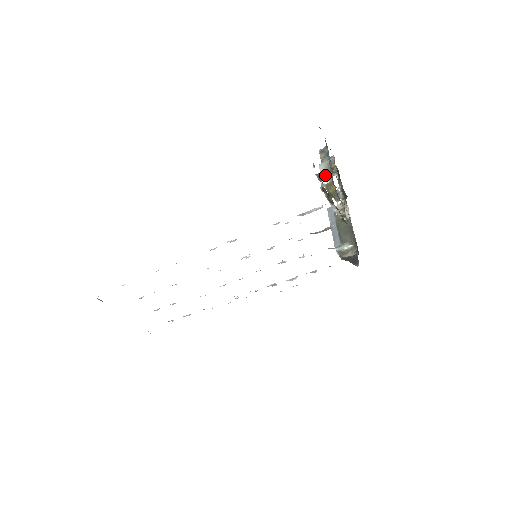
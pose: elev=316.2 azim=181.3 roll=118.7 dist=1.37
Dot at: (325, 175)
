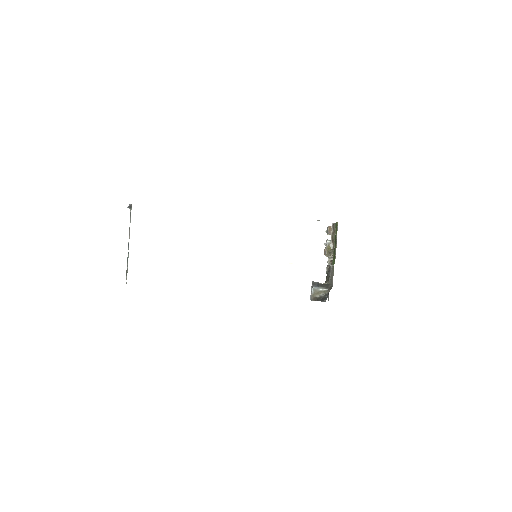
Dot at: occluded
